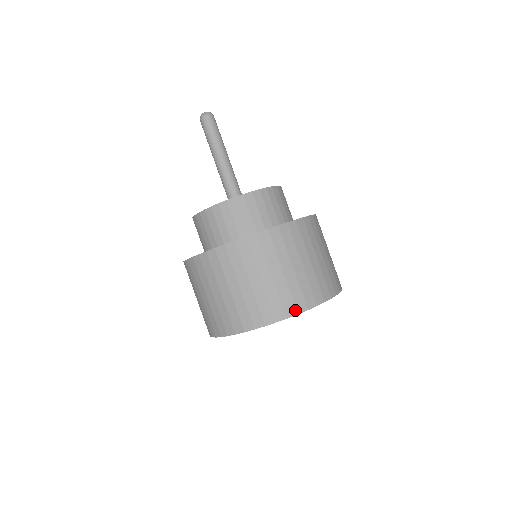
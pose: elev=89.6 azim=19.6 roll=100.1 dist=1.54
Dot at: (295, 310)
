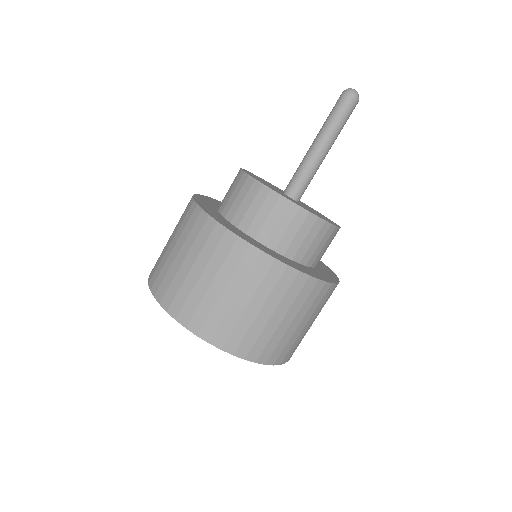
Dot at: occluded
